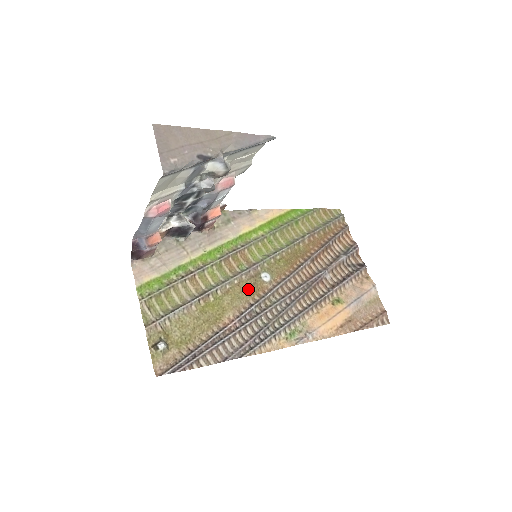
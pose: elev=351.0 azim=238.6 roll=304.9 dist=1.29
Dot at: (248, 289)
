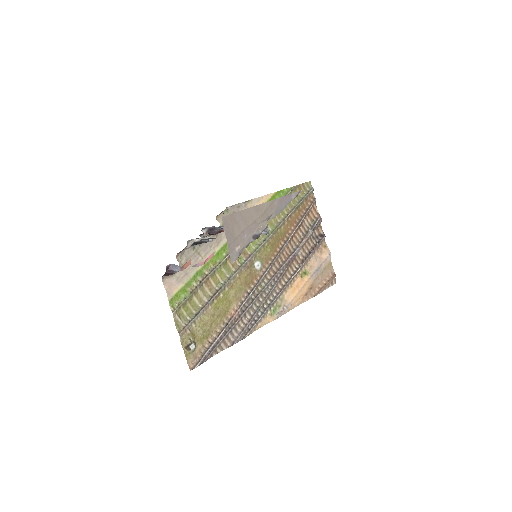
Dot at: (246, 280)
